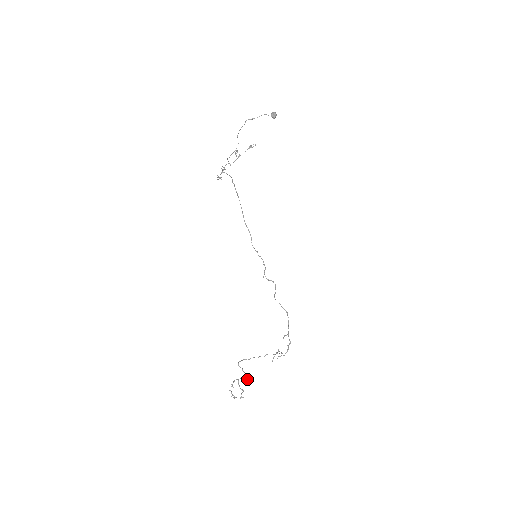
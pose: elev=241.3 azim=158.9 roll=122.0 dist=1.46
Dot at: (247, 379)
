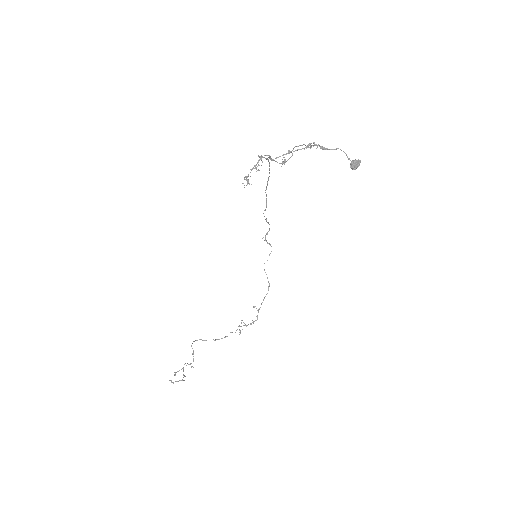
Dot at: (193, 367)
